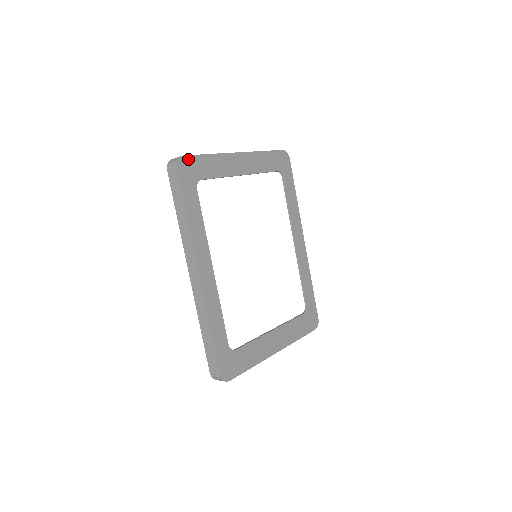
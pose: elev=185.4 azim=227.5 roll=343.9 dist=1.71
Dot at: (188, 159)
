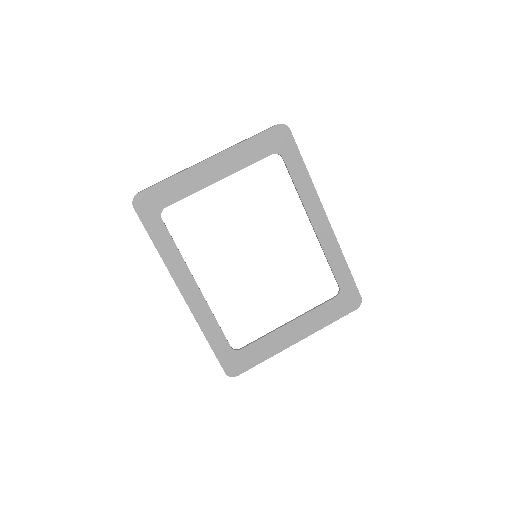
Dot at: (145, 194)
